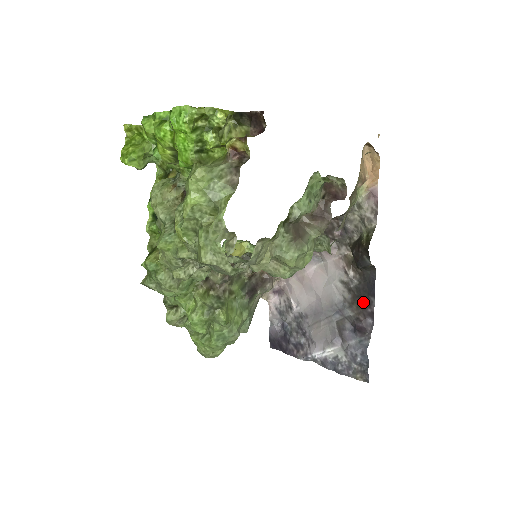
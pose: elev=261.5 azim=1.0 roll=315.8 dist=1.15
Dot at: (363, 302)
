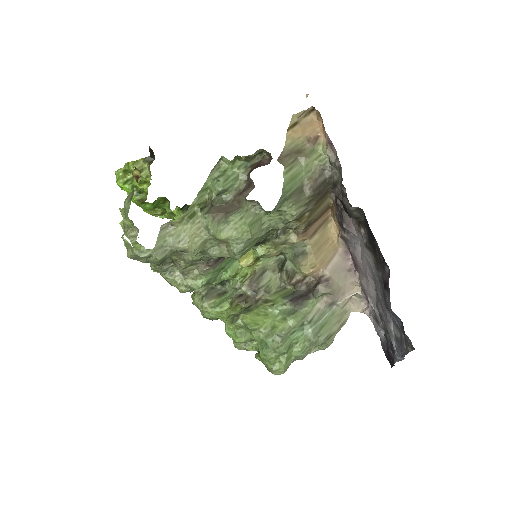
Dot at: (377, 253)
